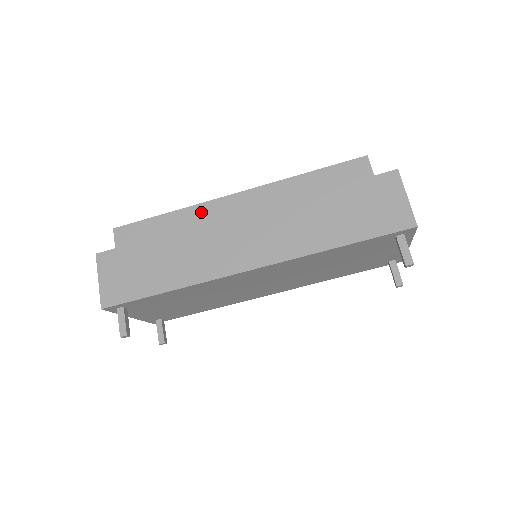
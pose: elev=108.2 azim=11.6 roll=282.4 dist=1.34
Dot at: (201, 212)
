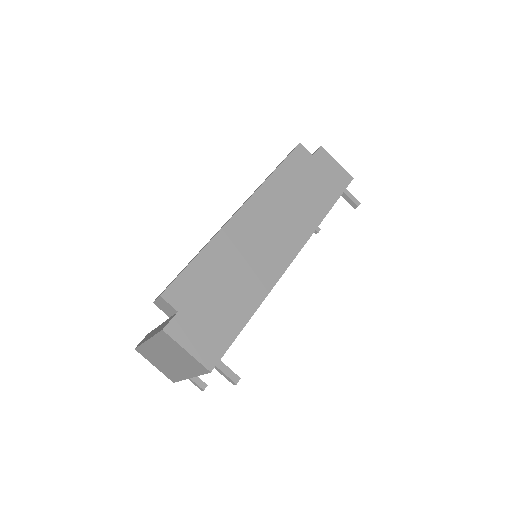
Dot at: (227, 236)
